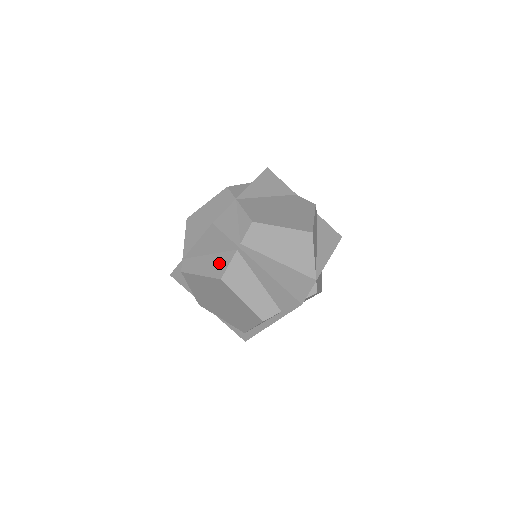
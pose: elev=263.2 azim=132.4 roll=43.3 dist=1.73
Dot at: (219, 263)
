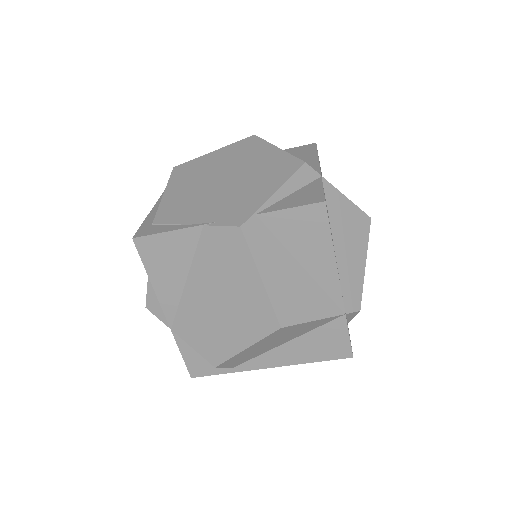
Dot at: occluded
